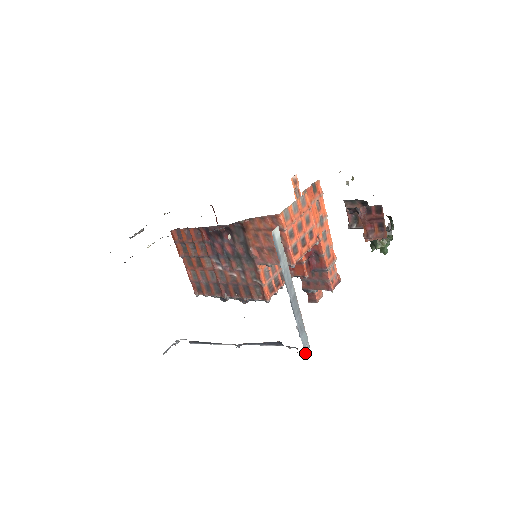
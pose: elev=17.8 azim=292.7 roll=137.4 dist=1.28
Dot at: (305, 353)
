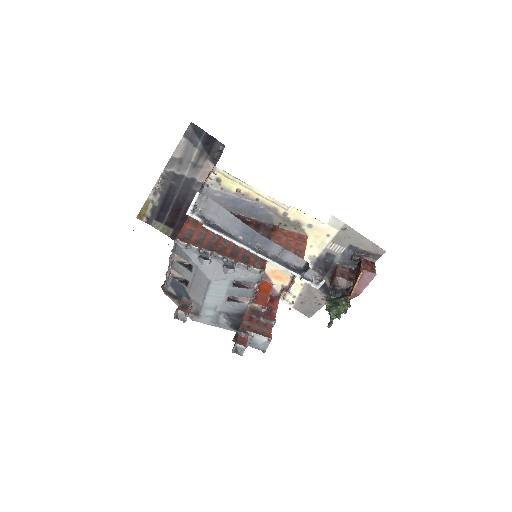
Dot at: occluded
